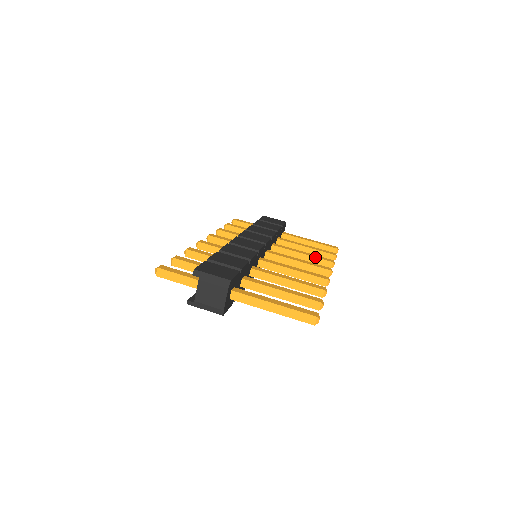
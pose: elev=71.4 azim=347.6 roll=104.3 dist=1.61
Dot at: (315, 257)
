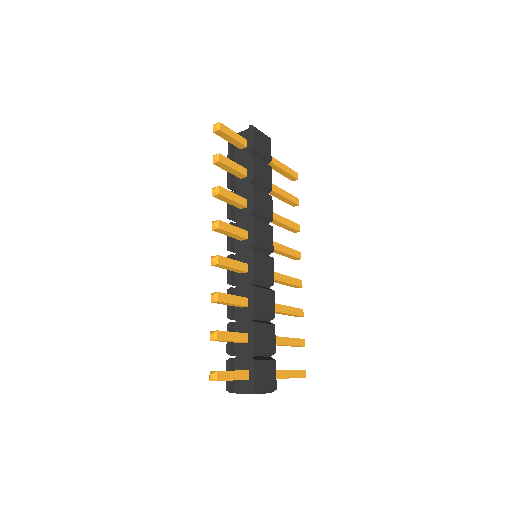
Dot at: (291, 227)
